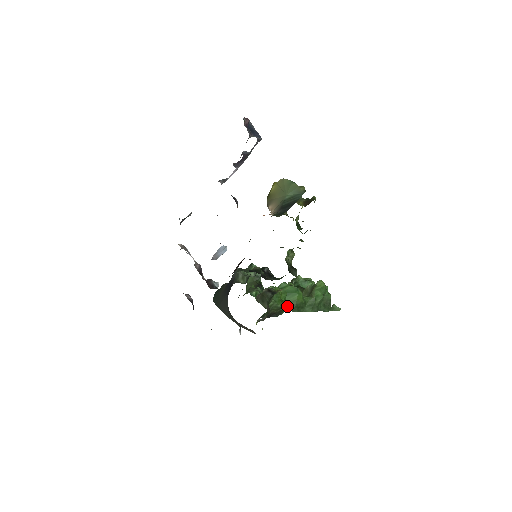
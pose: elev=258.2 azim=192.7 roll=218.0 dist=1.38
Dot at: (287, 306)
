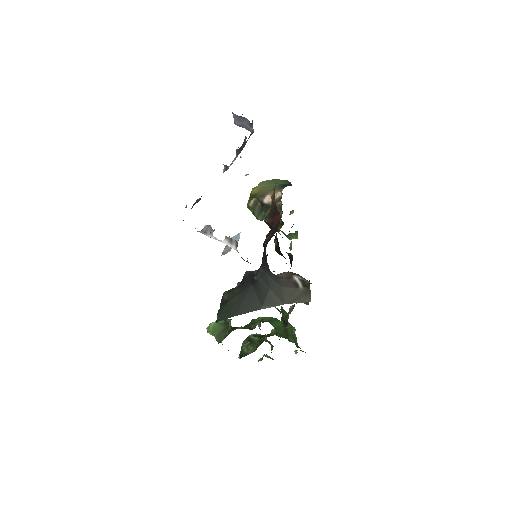
Dot at: (278, 332)
